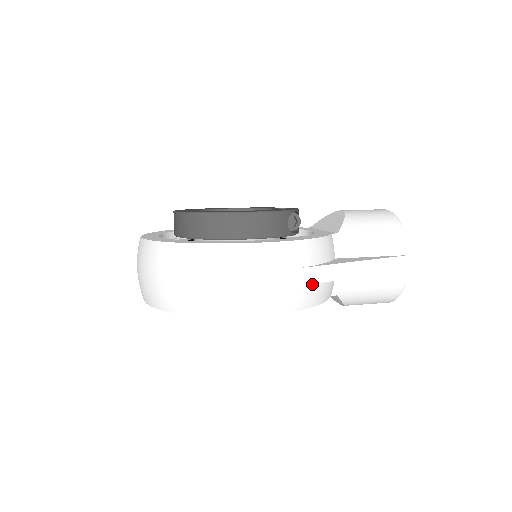
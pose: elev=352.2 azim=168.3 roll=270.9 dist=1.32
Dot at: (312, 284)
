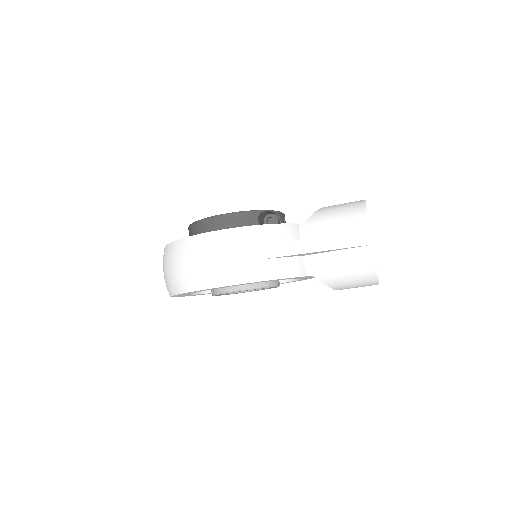
Dot at: (266, 260)
